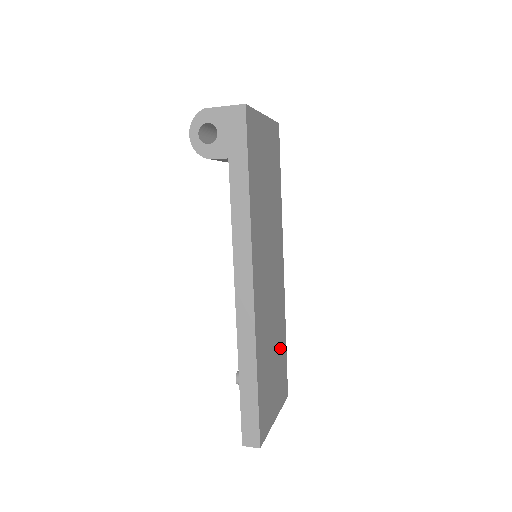
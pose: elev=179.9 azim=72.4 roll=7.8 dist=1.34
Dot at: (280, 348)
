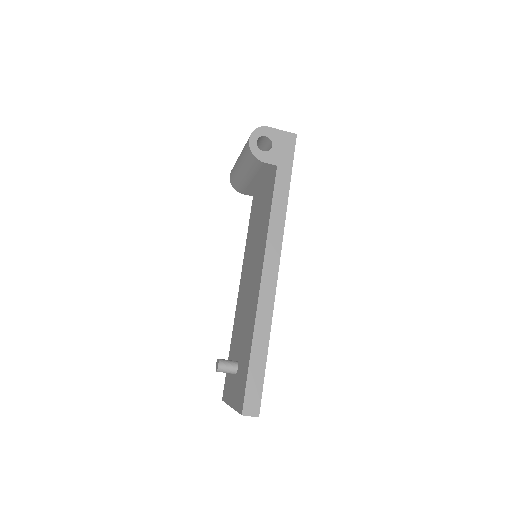
Dot at: occluded
